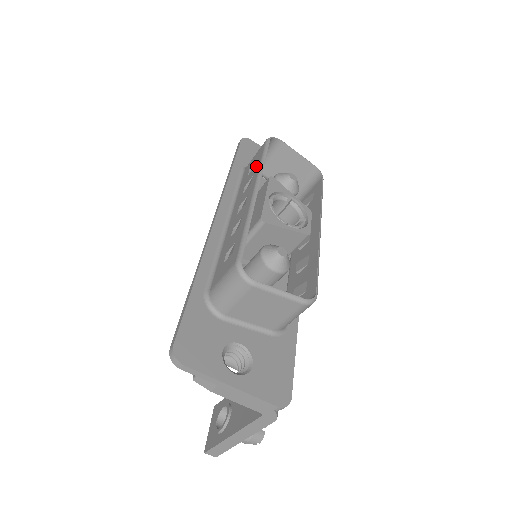
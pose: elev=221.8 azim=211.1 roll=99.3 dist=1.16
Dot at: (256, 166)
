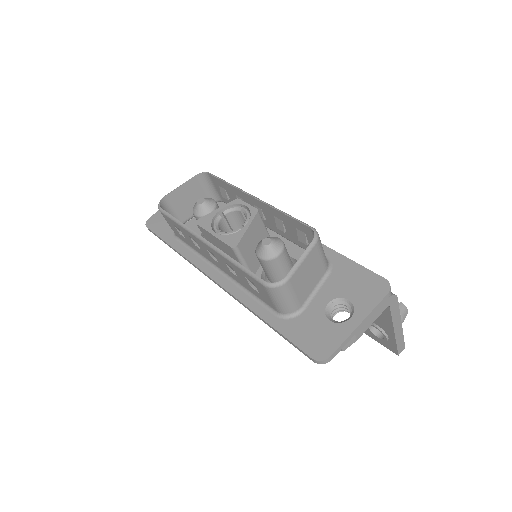
Dot at: (181, 230)
